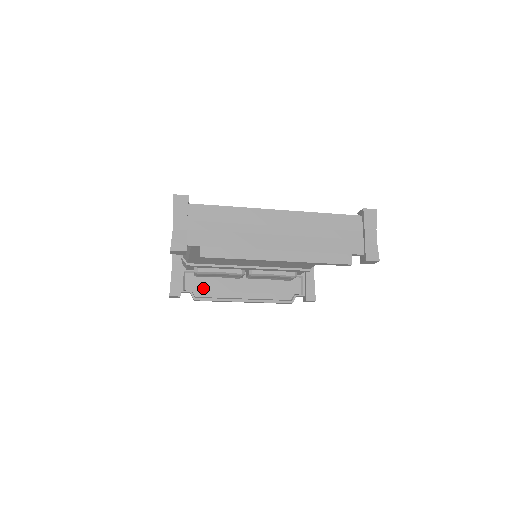
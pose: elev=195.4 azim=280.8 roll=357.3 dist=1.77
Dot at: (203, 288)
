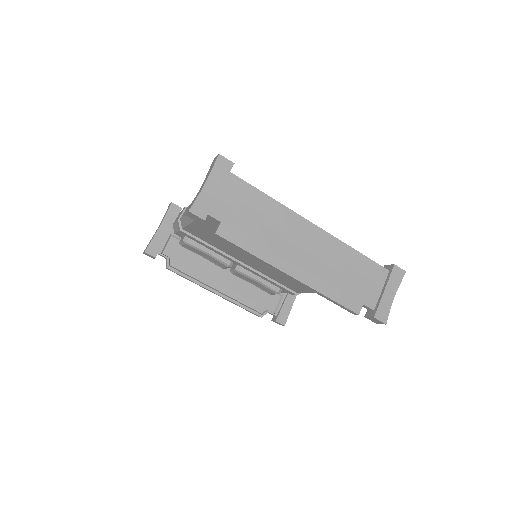
Dot at: (182, 260)
